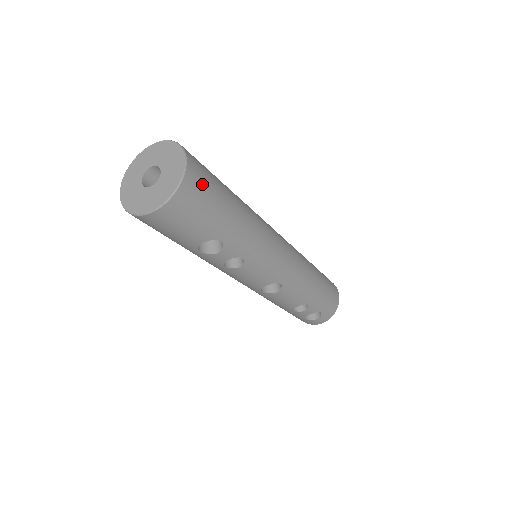
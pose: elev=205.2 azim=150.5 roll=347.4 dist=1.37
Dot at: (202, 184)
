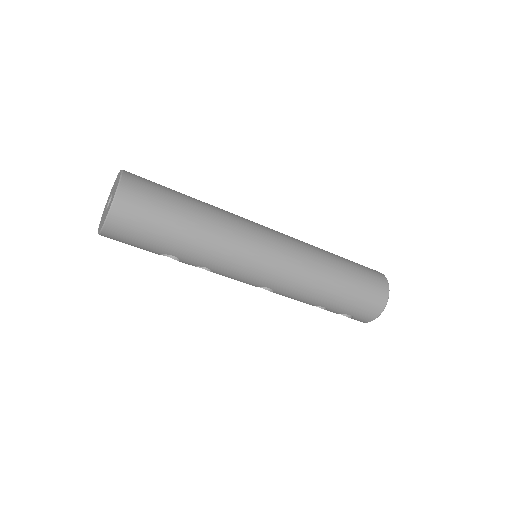
Dot at: (133, 217)
